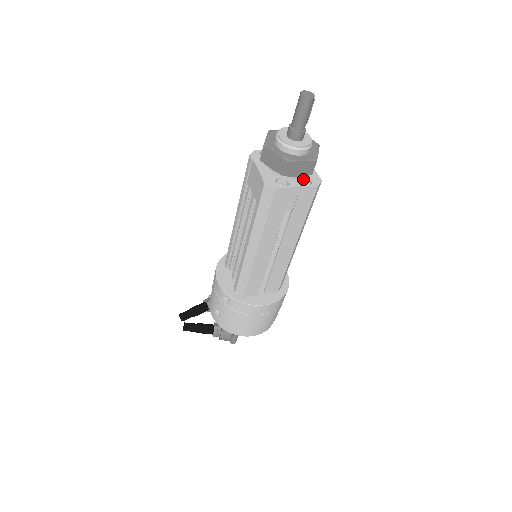
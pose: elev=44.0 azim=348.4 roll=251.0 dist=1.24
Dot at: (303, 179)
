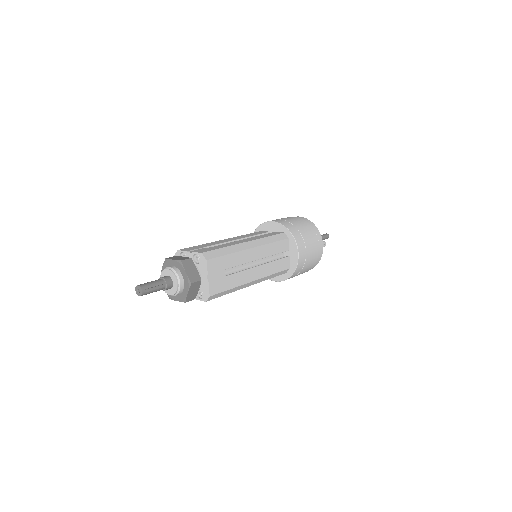
Dot at: (200, 290)
